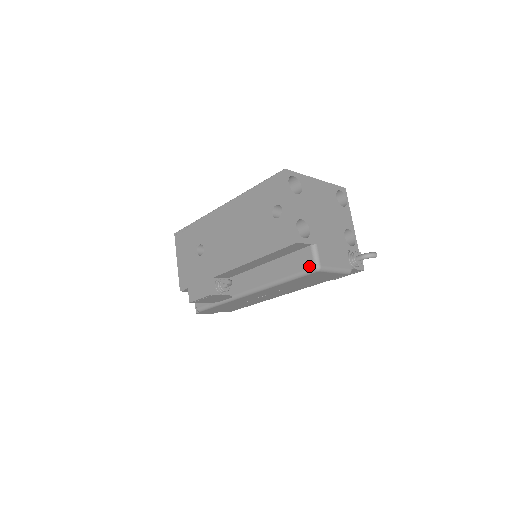
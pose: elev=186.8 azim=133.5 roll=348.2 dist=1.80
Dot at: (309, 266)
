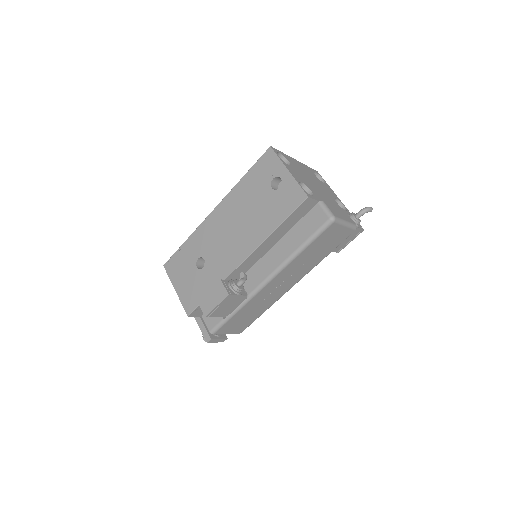
Dot at: (324, 220)
